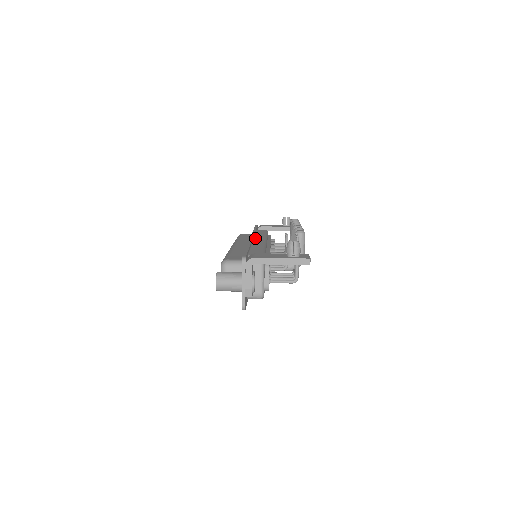
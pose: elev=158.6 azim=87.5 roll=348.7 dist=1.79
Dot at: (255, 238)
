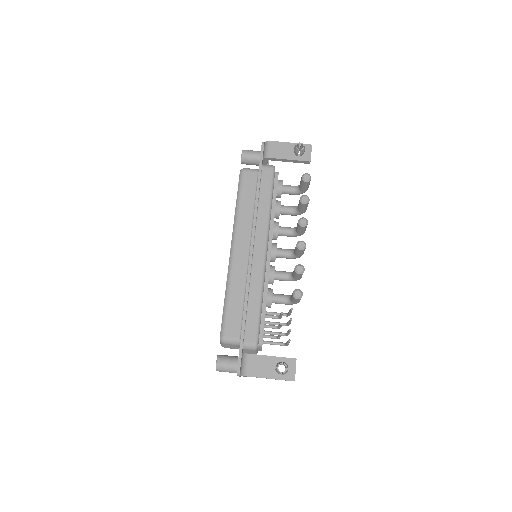
Dot at: (256, 240)
